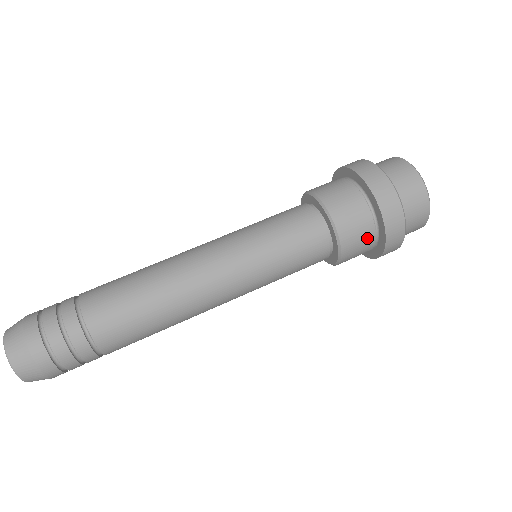
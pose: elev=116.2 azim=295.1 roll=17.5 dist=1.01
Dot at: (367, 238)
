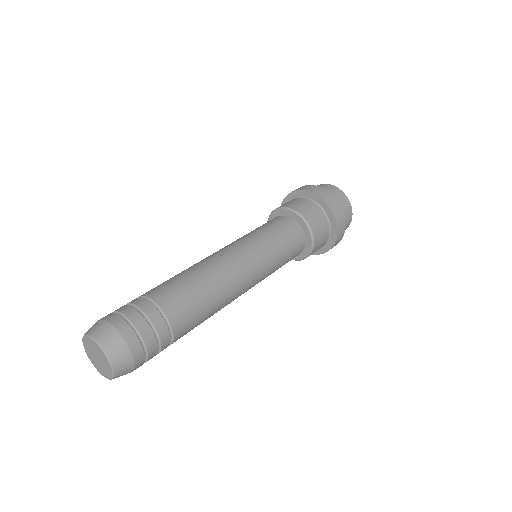
Dot at: (325, 237)
